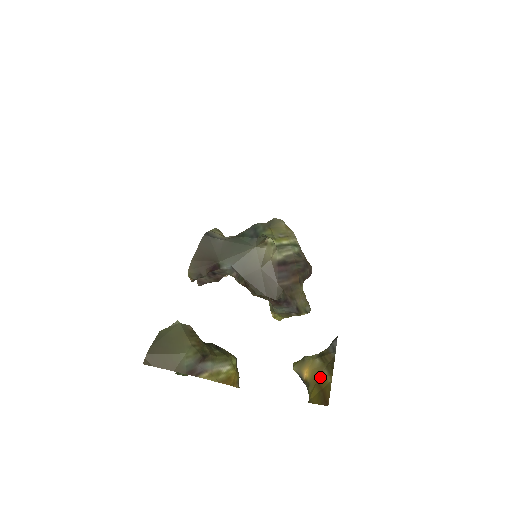
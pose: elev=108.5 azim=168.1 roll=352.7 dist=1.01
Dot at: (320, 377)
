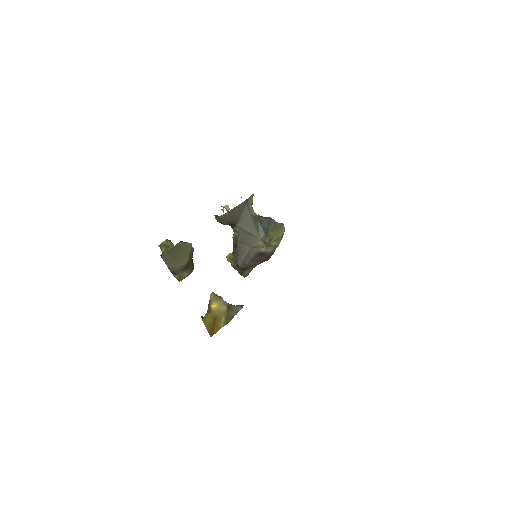
Dot at: (219, 317)
